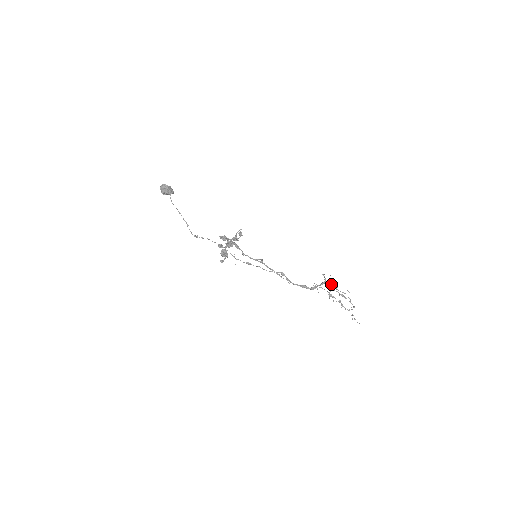
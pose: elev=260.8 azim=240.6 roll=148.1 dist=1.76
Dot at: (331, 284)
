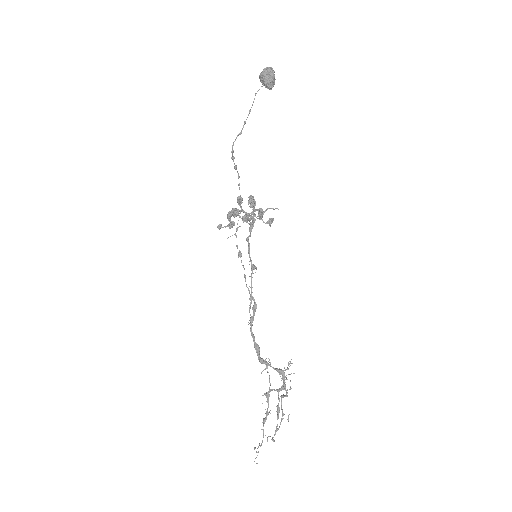
Dot at: (284, 383)
